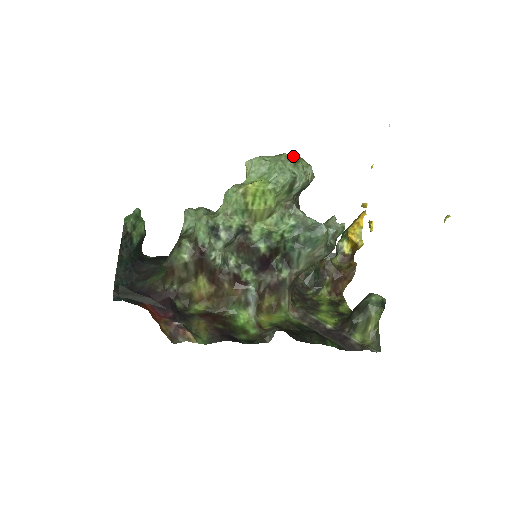
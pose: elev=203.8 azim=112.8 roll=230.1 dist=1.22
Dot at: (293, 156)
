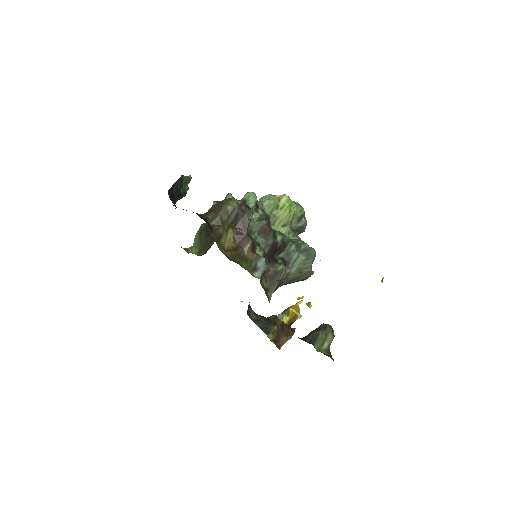
Dot at: occluded
